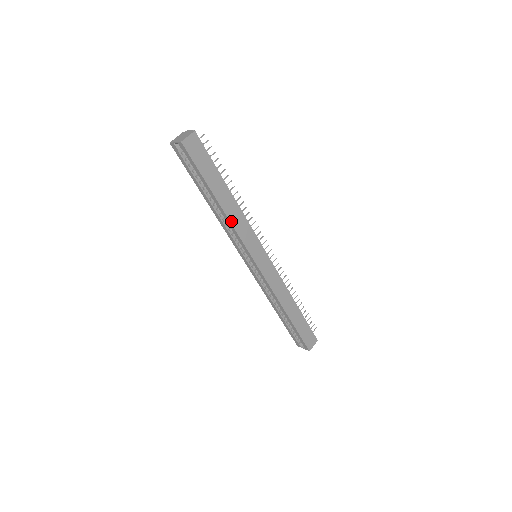
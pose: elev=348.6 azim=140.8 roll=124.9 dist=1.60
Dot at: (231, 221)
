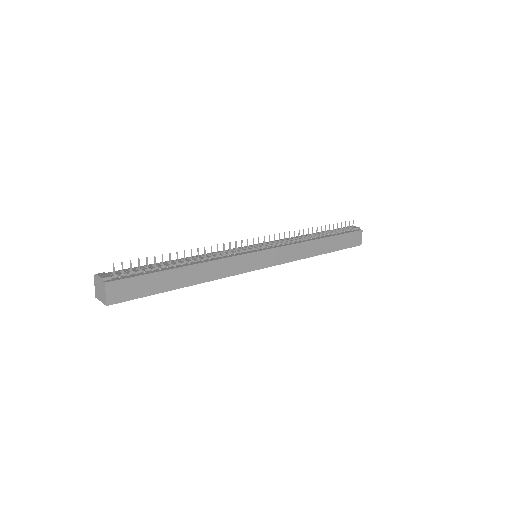
Dot at: (212, 279)
